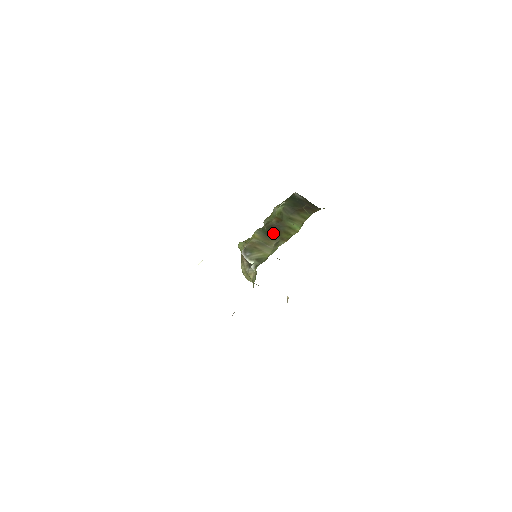
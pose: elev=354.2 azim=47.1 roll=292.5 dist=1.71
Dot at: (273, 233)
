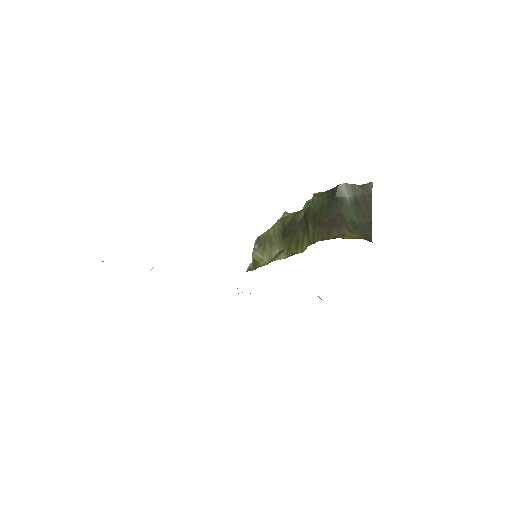
Dot at: (288, 234)
